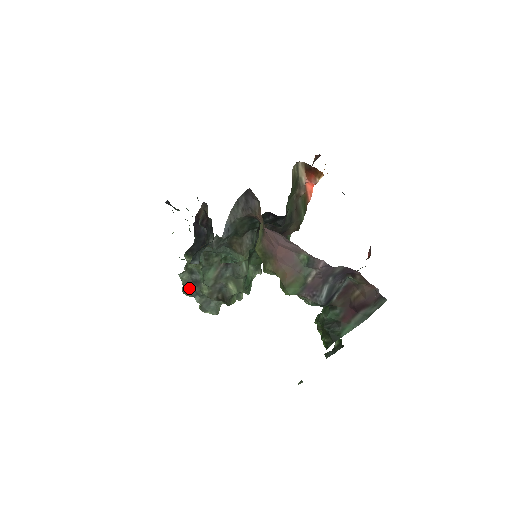
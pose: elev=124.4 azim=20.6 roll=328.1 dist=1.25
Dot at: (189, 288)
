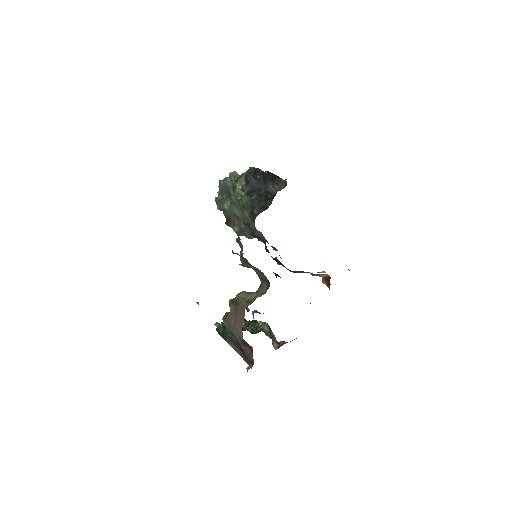
Dot at: (223, 188)
